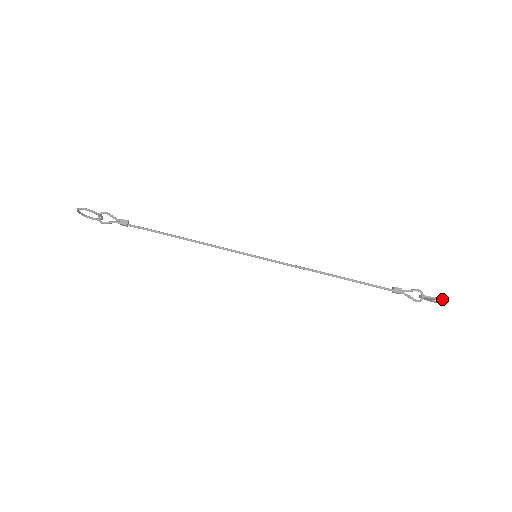
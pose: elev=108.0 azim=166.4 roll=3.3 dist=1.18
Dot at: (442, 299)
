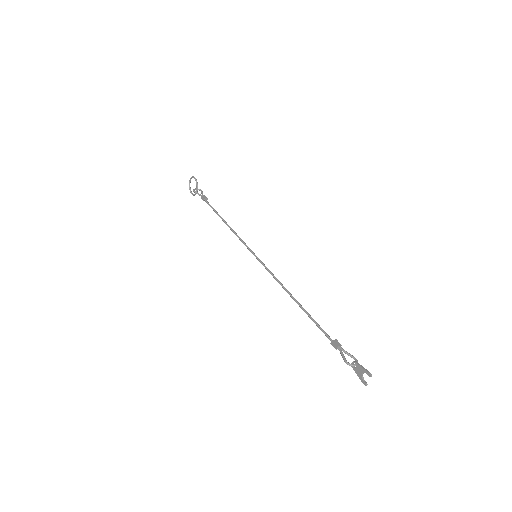
Dot at: (371, 374)
